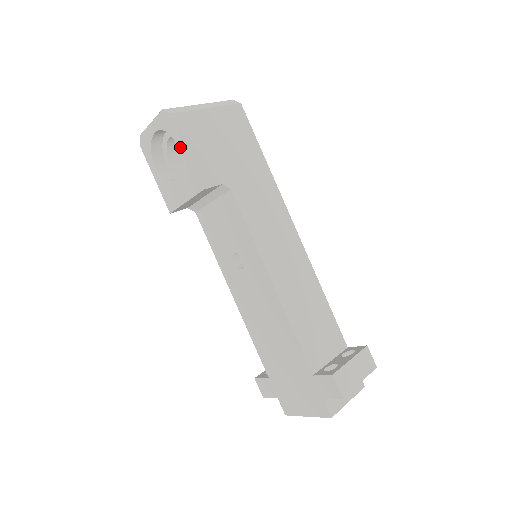
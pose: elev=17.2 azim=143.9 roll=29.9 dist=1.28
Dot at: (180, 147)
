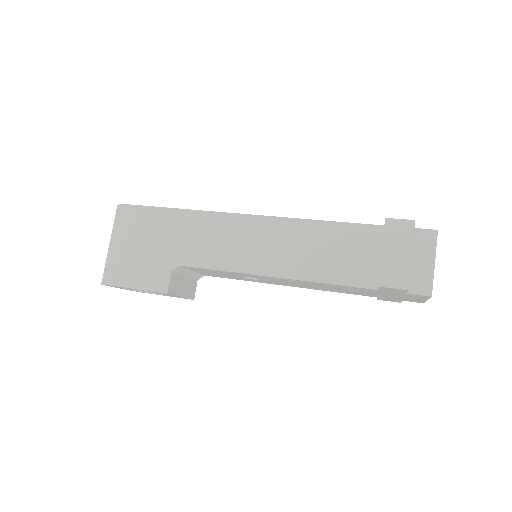
Dot at: occluded
